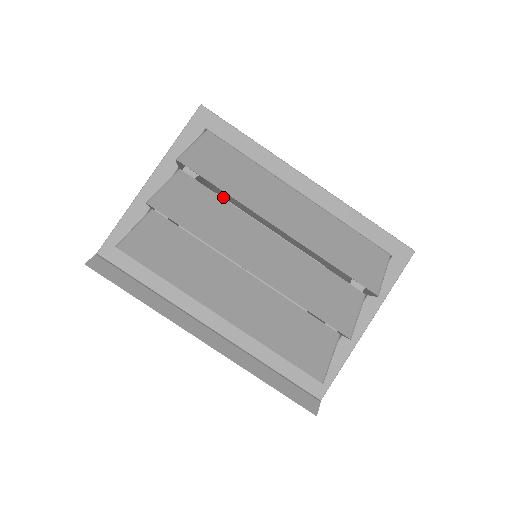
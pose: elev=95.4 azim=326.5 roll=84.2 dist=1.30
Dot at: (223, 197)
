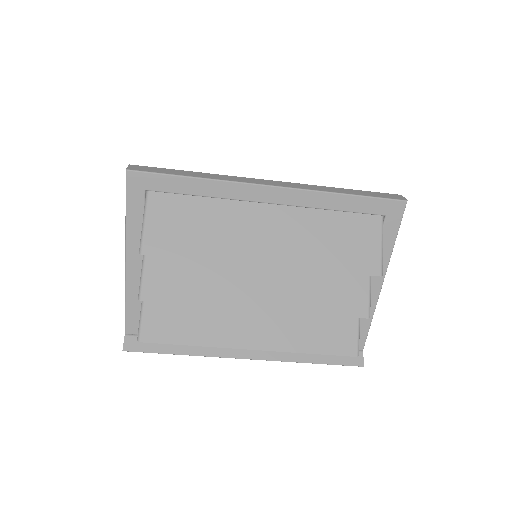
Dot at: occluded
